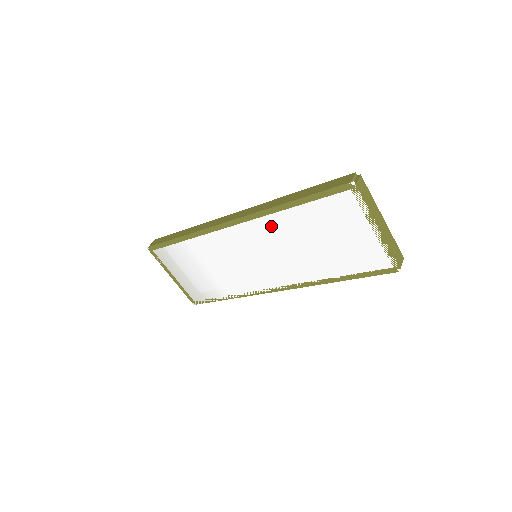
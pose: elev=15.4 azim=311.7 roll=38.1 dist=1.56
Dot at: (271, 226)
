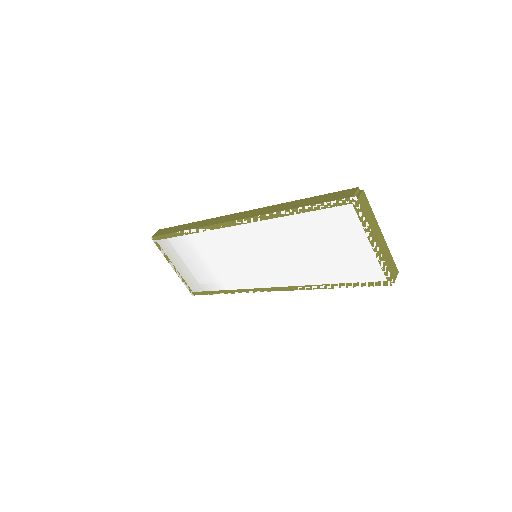
Dot at: (273, 230)
